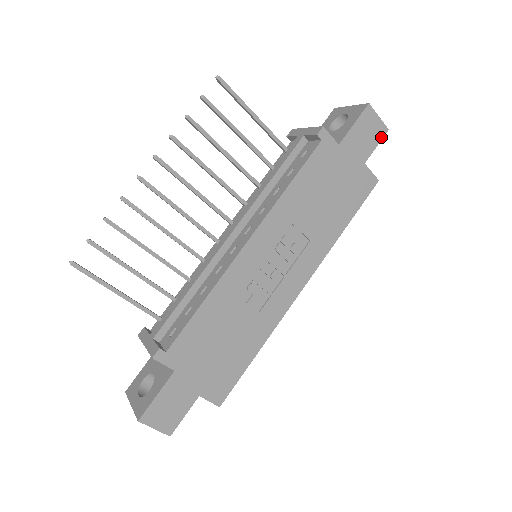
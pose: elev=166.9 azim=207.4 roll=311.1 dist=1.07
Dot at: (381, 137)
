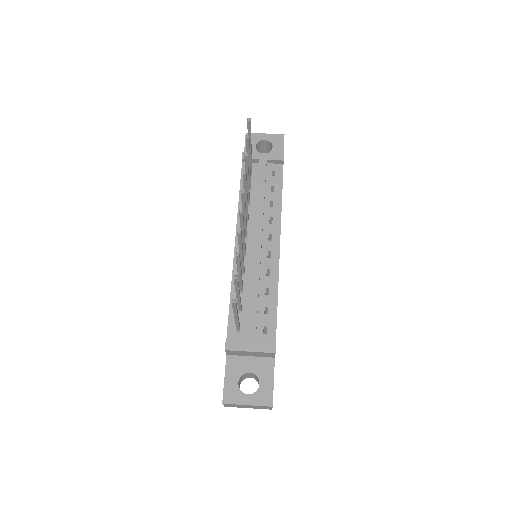
Dot at: occluded
